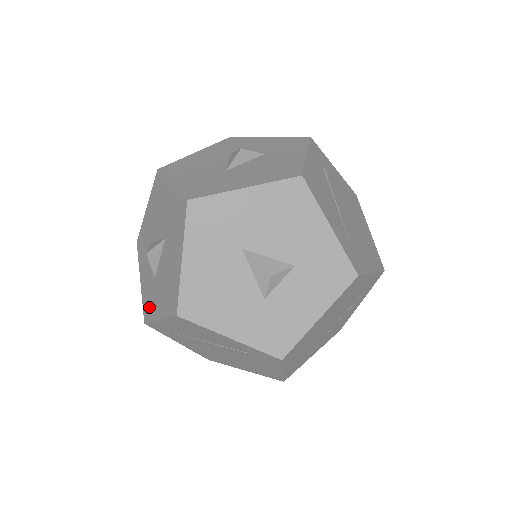
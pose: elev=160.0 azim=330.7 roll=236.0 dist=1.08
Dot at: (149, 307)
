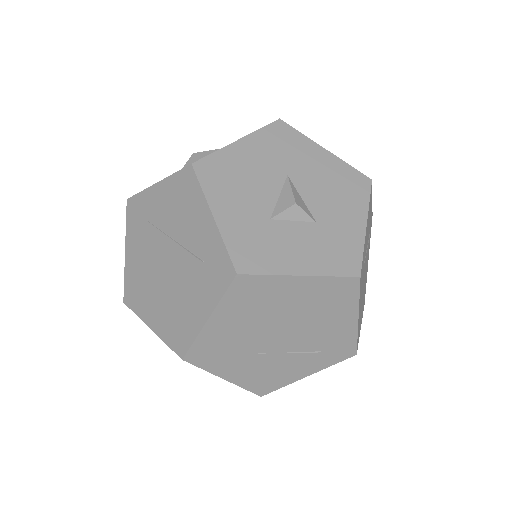
Dot at: occluded
